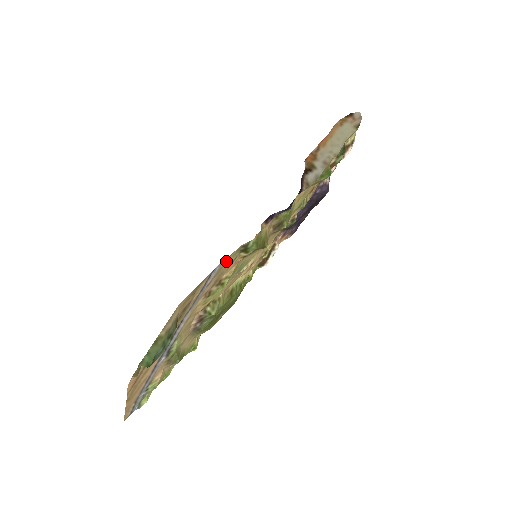
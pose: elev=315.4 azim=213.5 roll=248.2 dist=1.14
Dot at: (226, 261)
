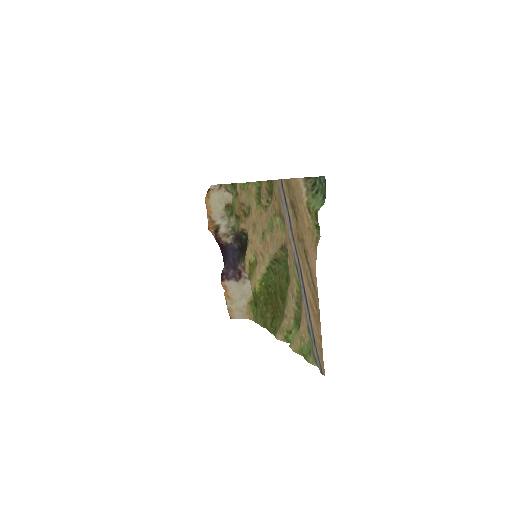
Dot at: (277, 186)
